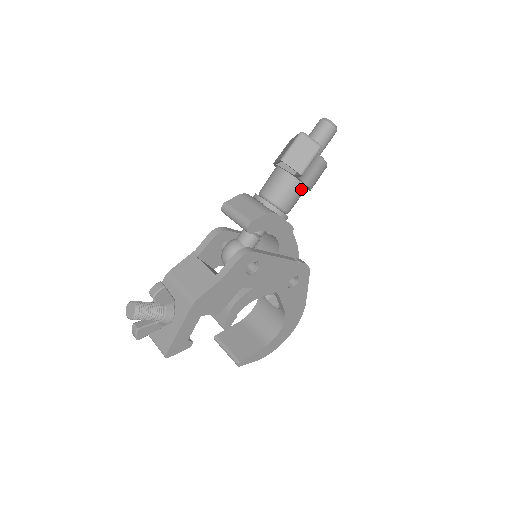
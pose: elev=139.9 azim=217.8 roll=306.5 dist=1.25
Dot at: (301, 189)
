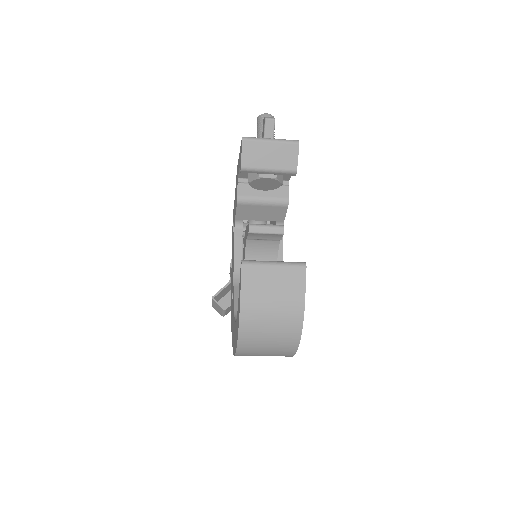
Dot at: occluded
